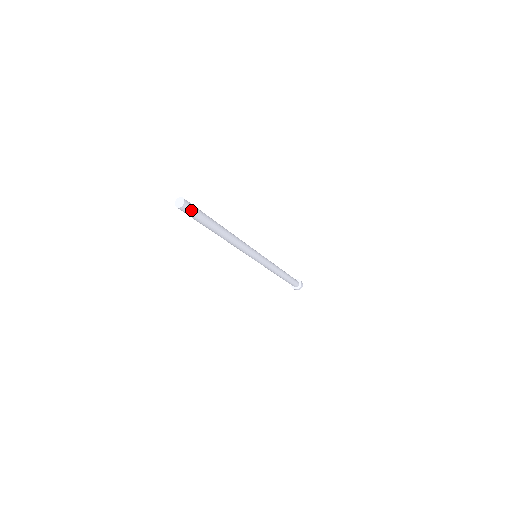
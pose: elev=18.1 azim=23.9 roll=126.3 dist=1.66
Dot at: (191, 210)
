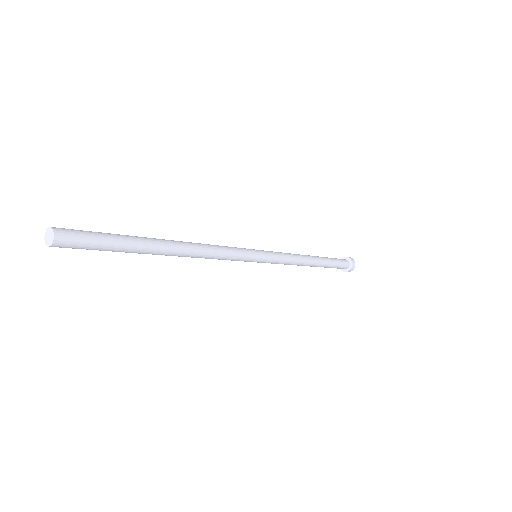
Dot at: (76, 245)
